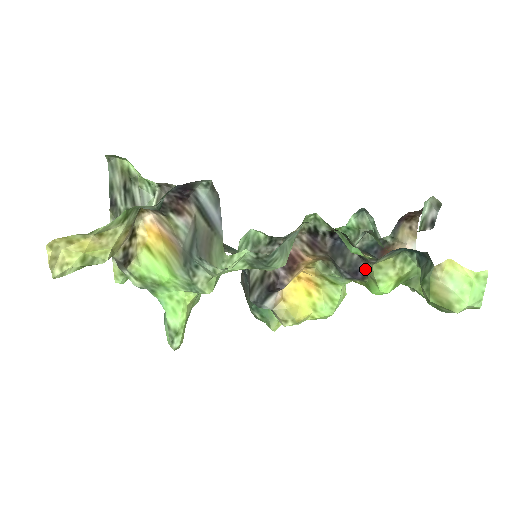
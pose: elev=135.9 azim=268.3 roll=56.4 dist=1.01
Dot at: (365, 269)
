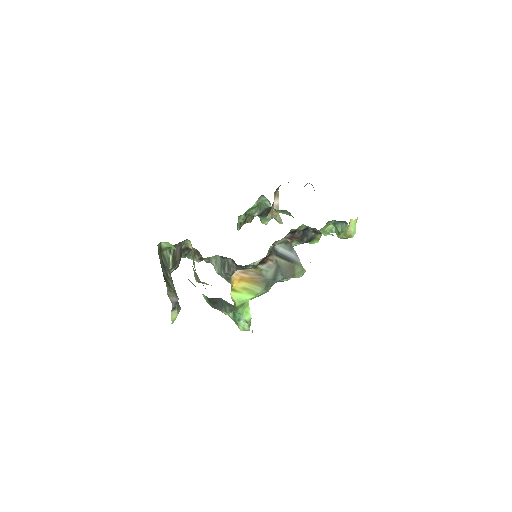
Dot at: (315, 237)
